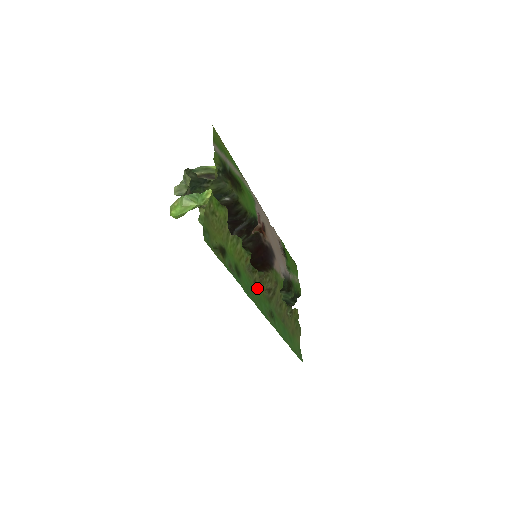
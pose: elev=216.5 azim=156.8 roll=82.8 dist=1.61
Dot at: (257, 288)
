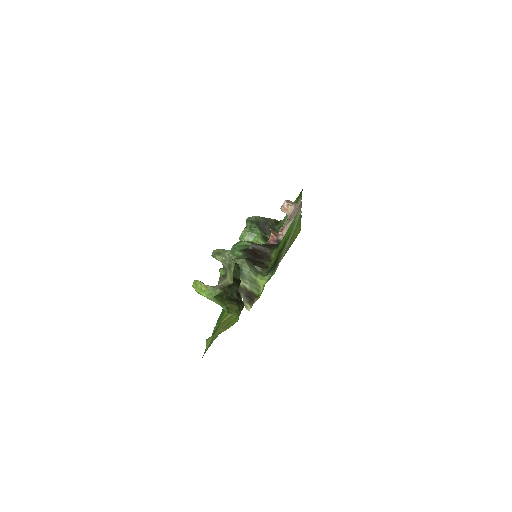
Dot at: occluded
